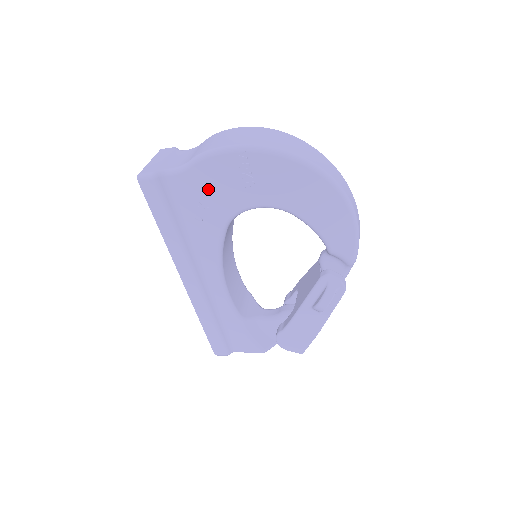
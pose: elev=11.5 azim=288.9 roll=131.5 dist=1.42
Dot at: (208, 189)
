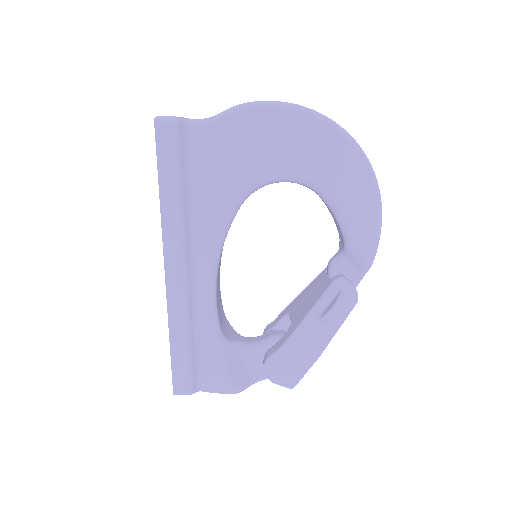
Dot at: (235, 148)
